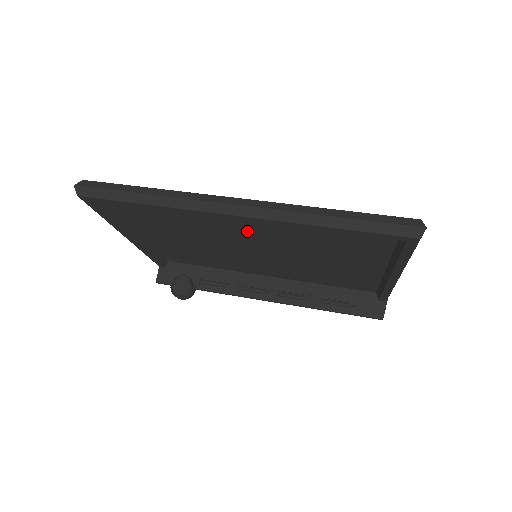
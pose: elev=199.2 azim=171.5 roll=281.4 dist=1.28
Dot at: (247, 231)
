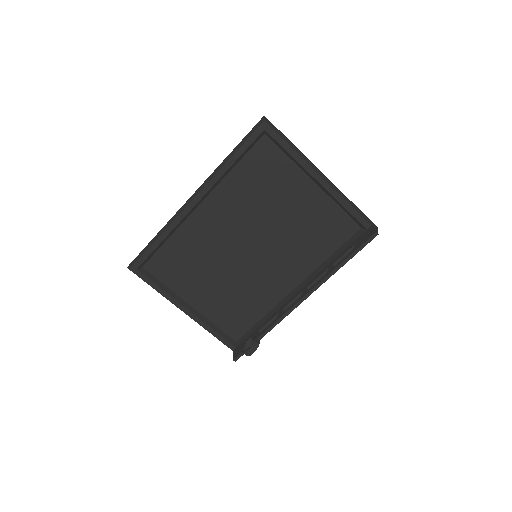
Dot at: (222, 224)
